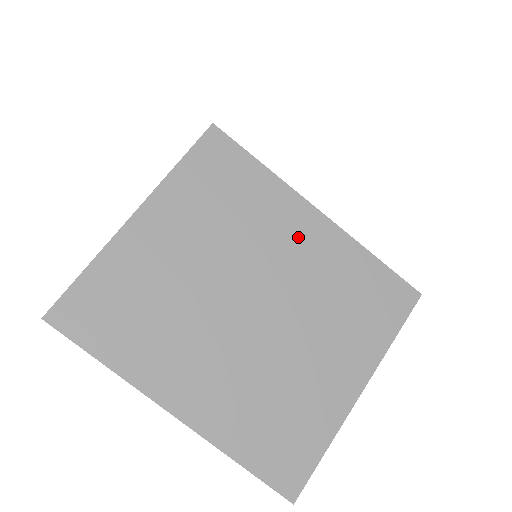
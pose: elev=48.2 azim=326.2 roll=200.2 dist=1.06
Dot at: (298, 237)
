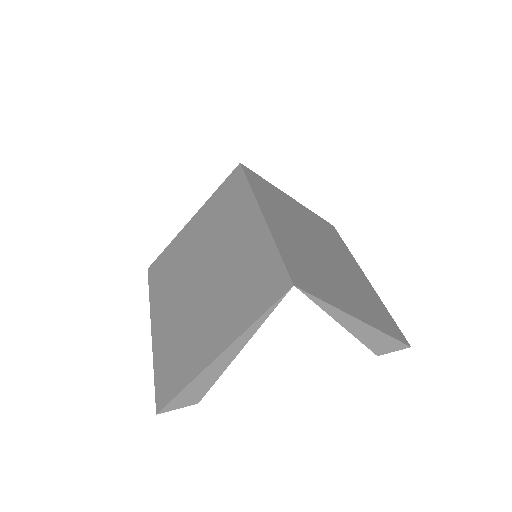
Dot at: (242, 232)
